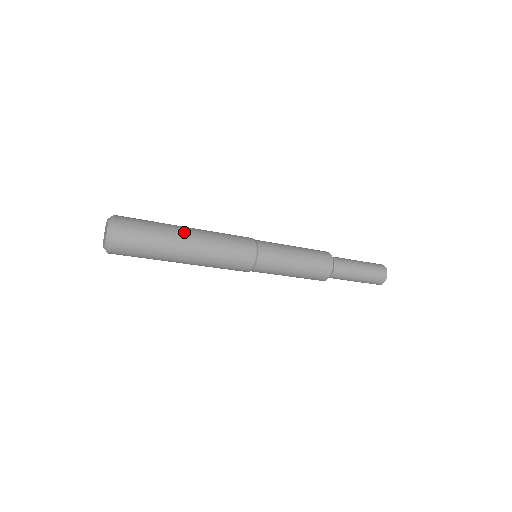
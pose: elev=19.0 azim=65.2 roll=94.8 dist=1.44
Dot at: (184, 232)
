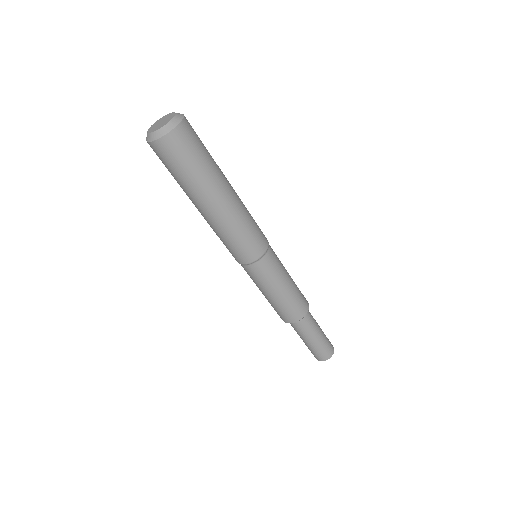
Dot at: occluded
